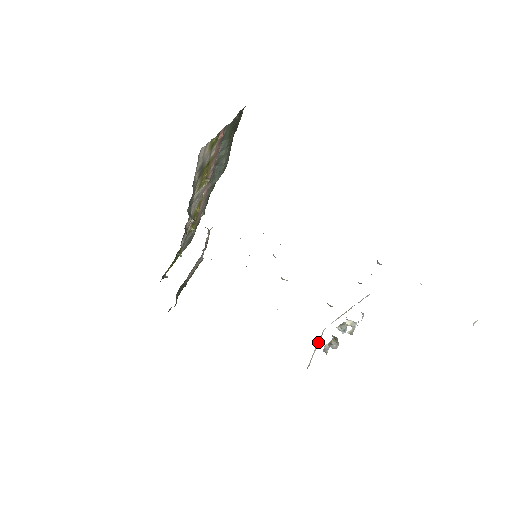
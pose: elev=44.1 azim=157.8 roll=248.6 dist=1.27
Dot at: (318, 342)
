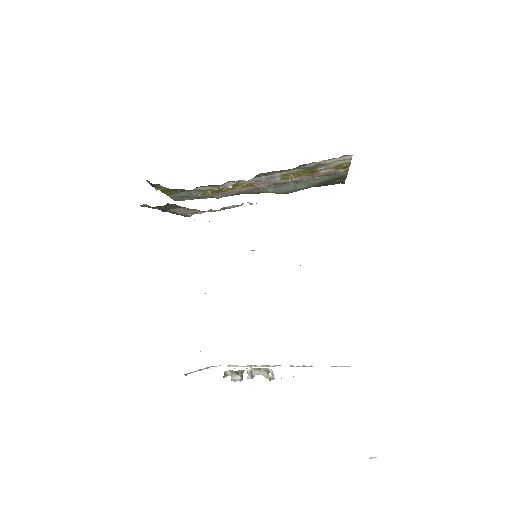
Dot at: (204, 368)
